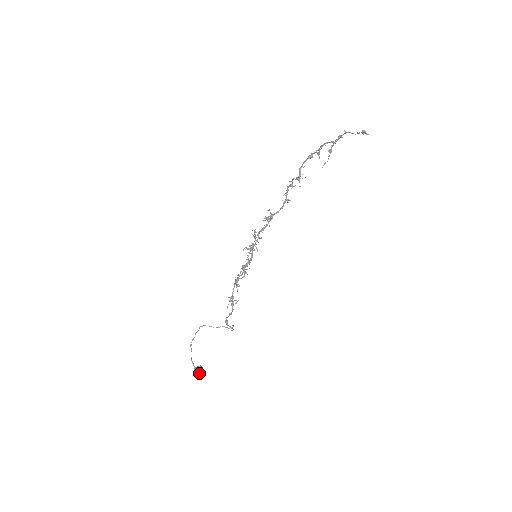
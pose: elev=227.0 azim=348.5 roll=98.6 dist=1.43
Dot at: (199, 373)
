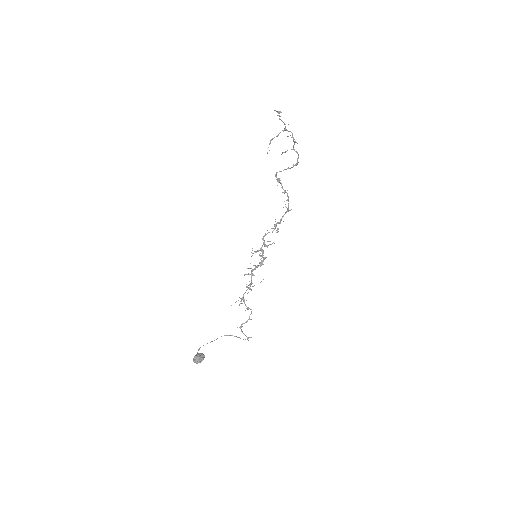
Dot at: (196, 356)
